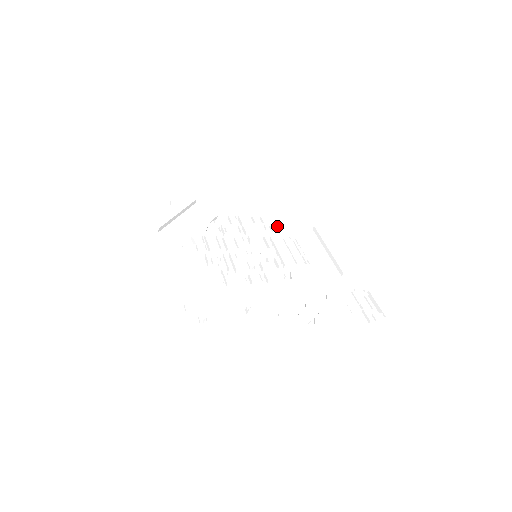
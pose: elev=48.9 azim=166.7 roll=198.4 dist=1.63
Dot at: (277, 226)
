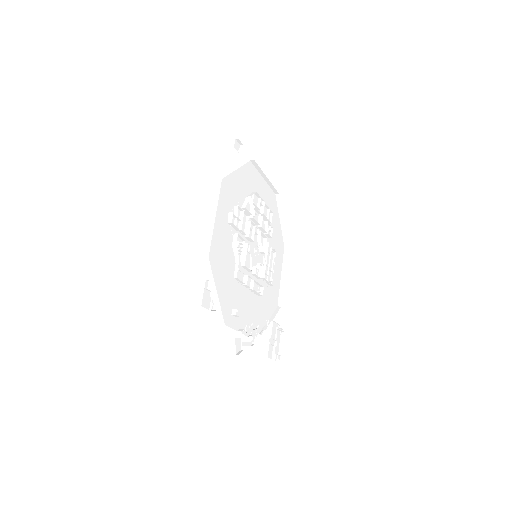
Dot at: (273, 229)
